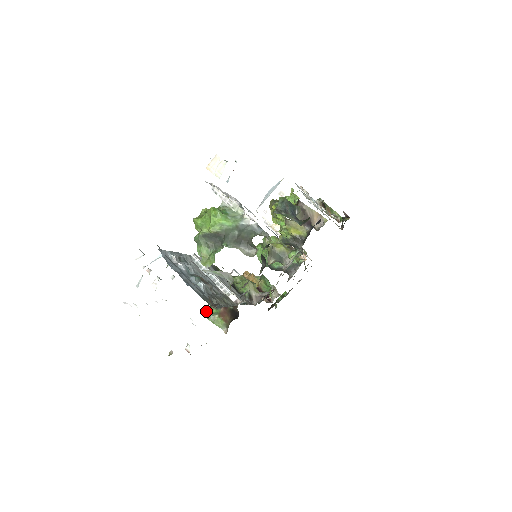
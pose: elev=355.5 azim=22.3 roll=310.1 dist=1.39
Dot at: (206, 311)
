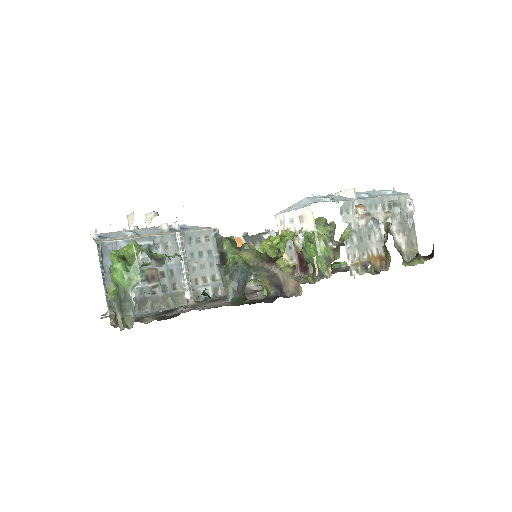
Dot at: occluded
